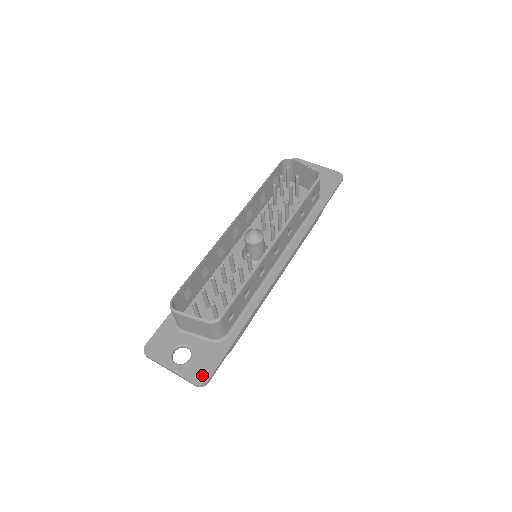
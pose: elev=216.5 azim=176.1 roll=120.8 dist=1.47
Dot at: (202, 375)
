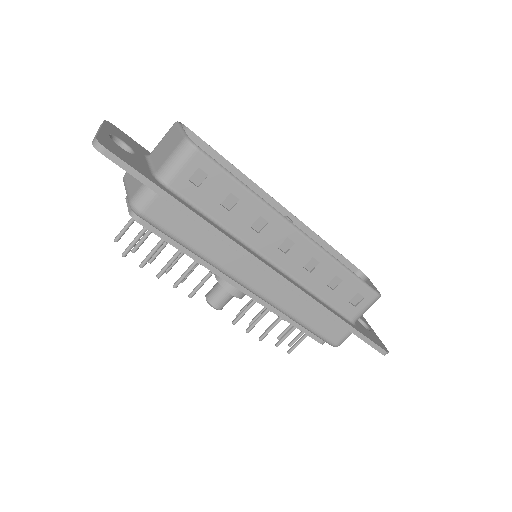
Dot at: (111, 147)
